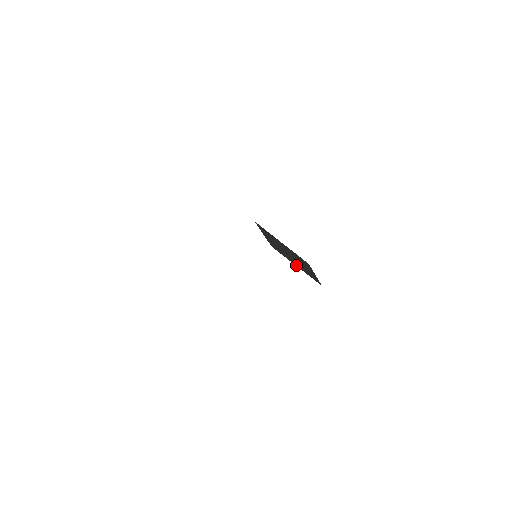
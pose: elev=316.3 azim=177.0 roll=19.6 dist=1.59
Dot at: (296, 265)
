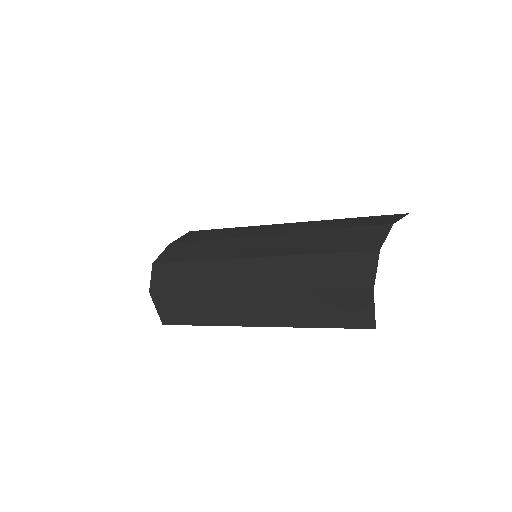
Dot at: occluded
